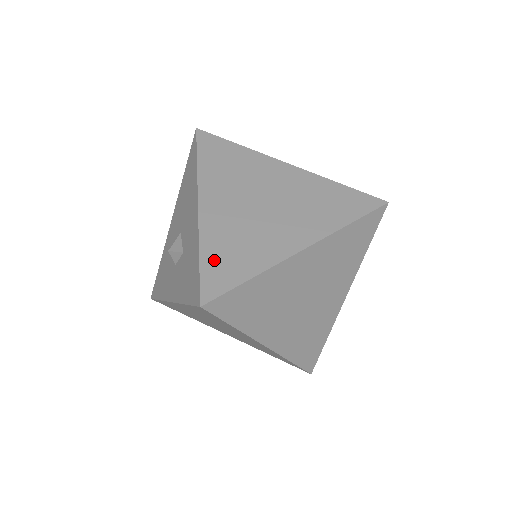
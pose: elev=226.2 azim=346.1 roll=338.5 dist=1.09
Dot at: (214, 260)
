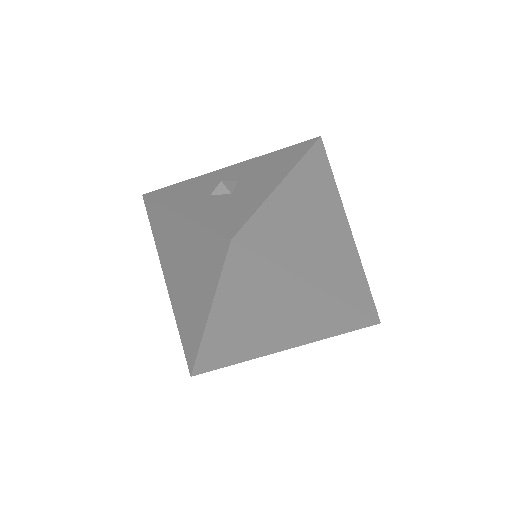
Dot at: (264, 223)
